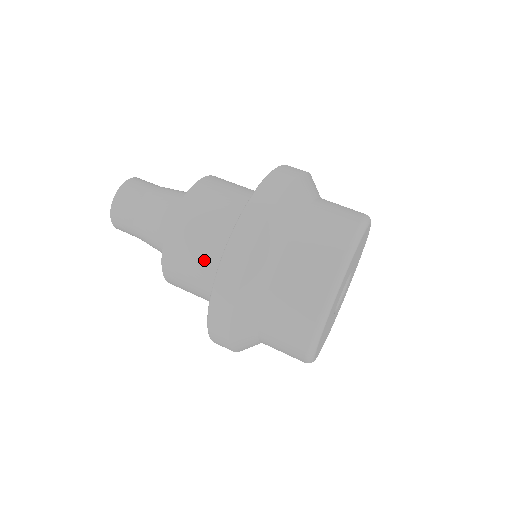
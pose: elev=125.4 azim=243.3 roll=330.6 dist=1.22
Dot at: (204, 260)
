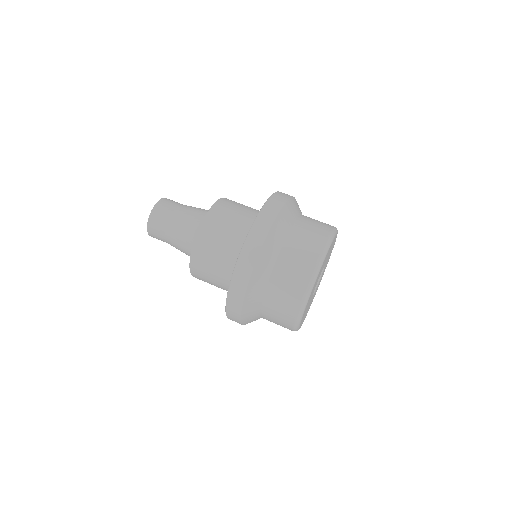
Dot at: (228, 242)
